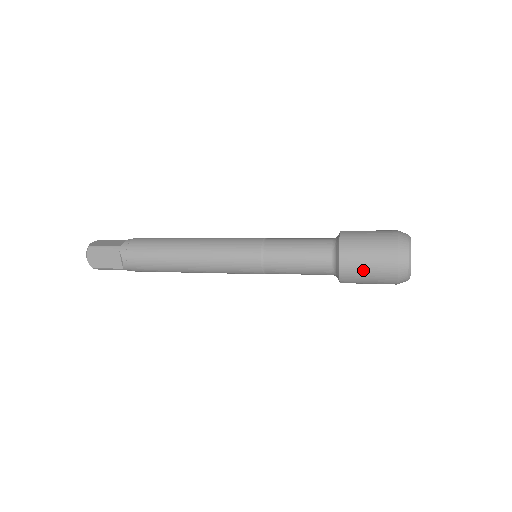
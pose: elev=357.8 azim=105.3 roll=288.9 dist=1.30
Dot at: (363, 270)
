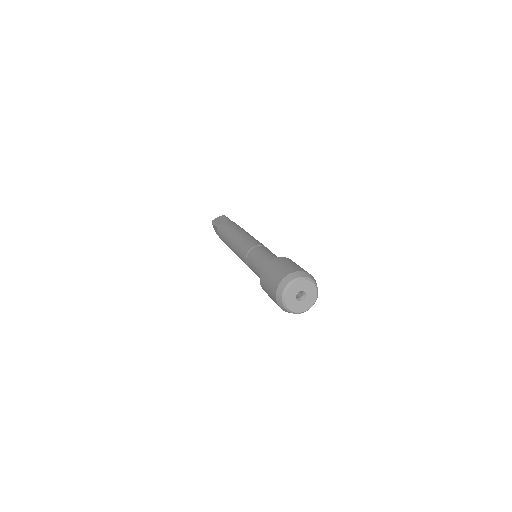
Dot at: occluded
